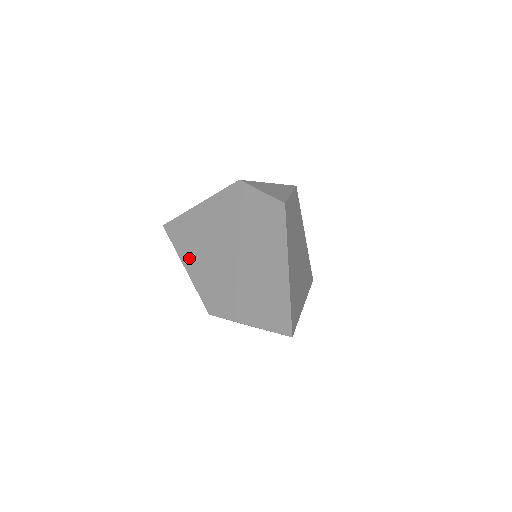
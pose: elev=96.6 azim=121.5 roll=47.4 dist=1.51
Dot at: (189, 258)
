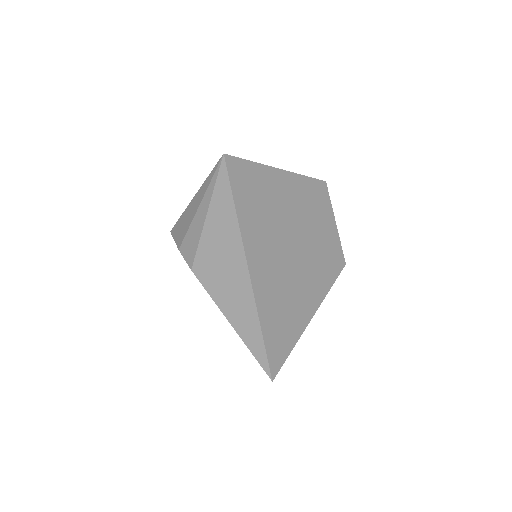
Dot at: occluded
